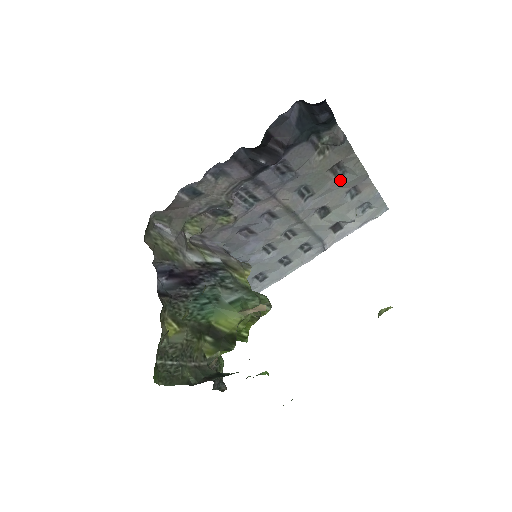
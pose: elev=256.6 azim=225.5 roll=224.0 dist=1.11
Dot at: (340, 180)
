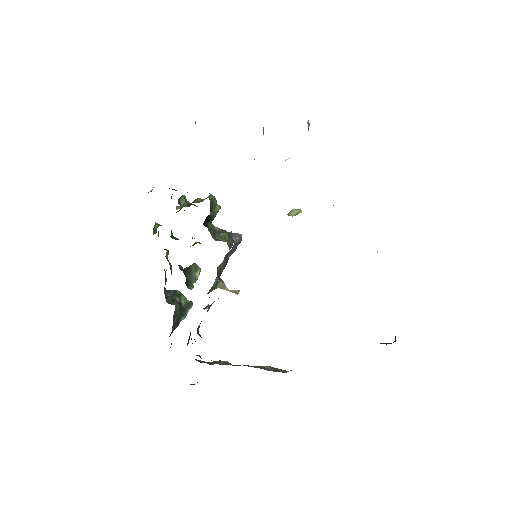
Dot at: occluded
